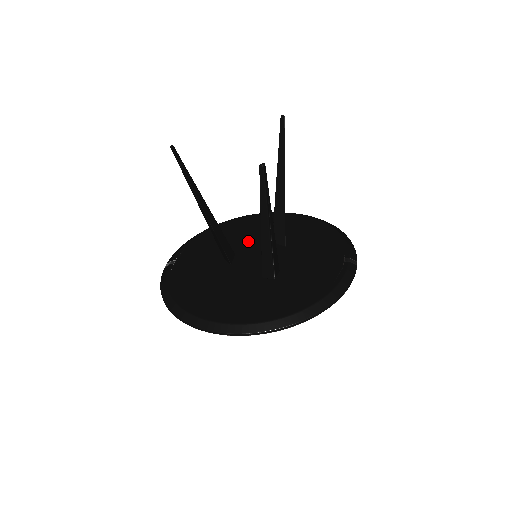
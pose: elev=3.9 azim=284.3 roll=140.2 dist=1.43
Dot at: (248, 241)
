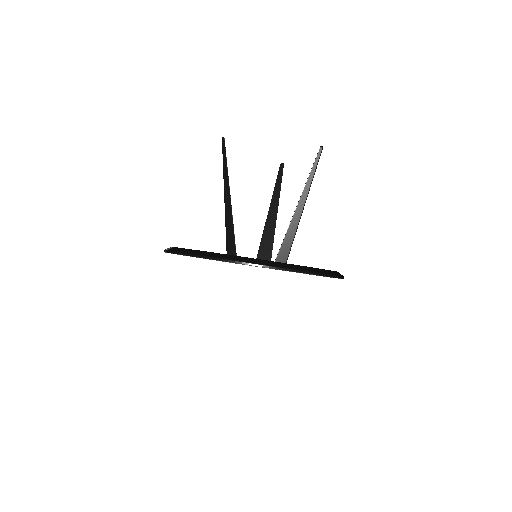
Dot at: occluded
